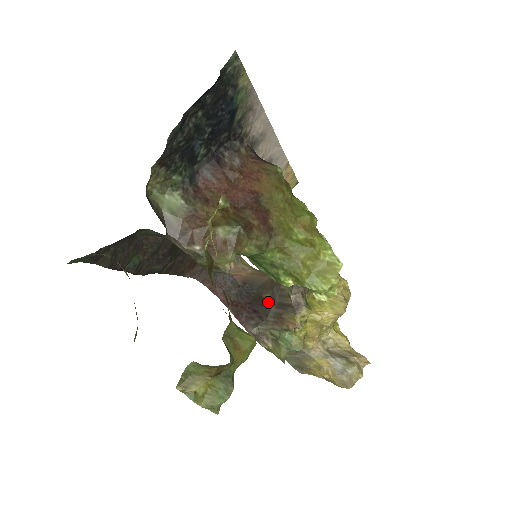
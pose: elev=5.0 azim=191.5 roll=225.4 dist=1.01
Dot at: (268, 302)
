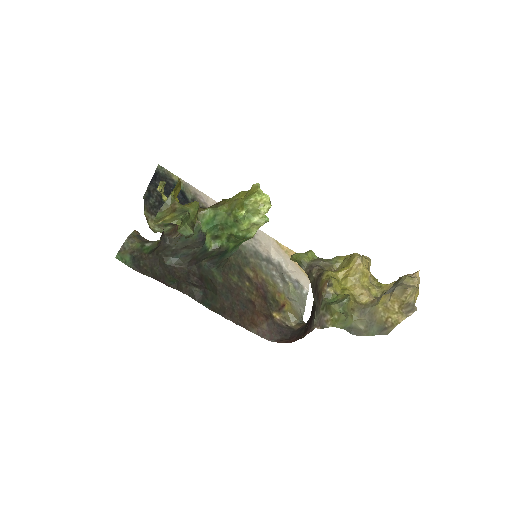
Dot at: (314, 303)
